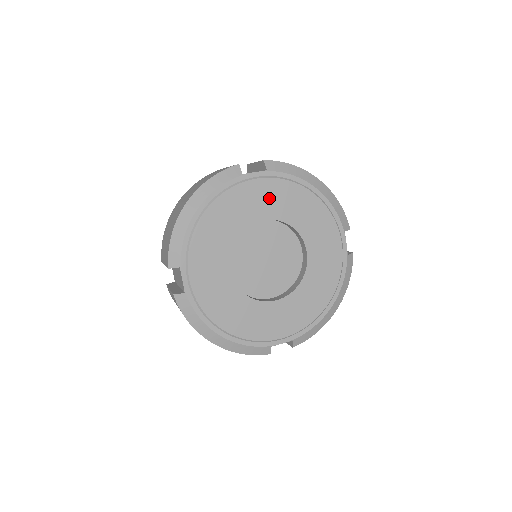
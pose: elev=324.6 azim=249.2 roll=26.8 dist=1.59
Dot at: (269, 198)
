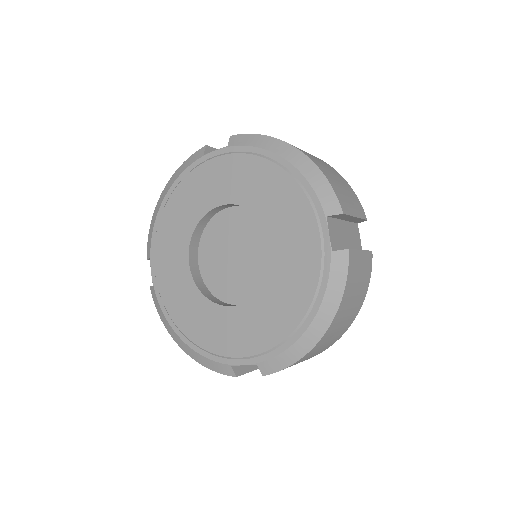
Dot at: (227, 178)
